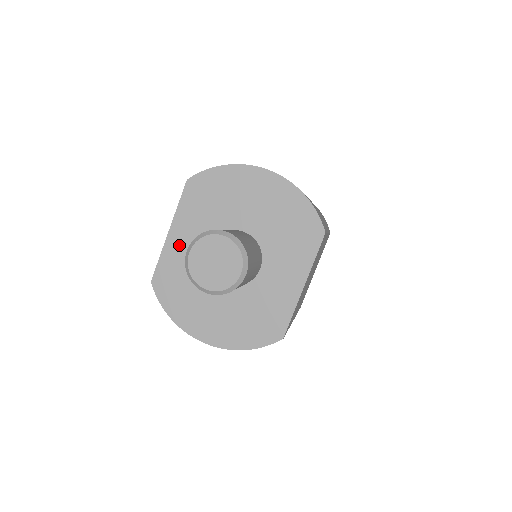
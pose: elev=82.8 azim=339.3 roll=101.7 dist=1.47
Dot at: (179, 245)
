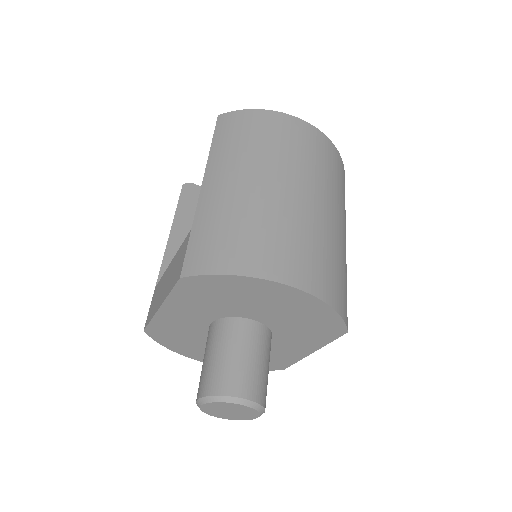
Dot at: (174, 317)
